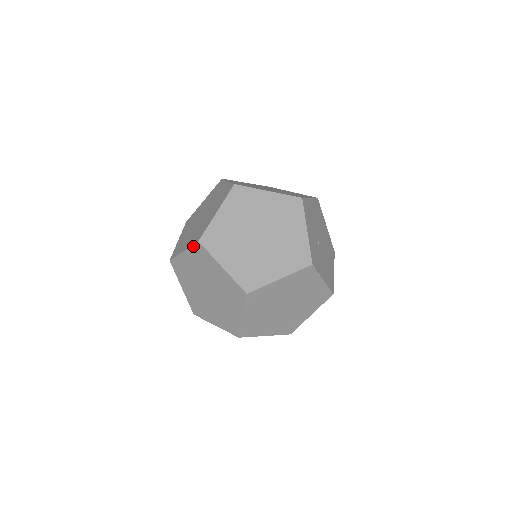
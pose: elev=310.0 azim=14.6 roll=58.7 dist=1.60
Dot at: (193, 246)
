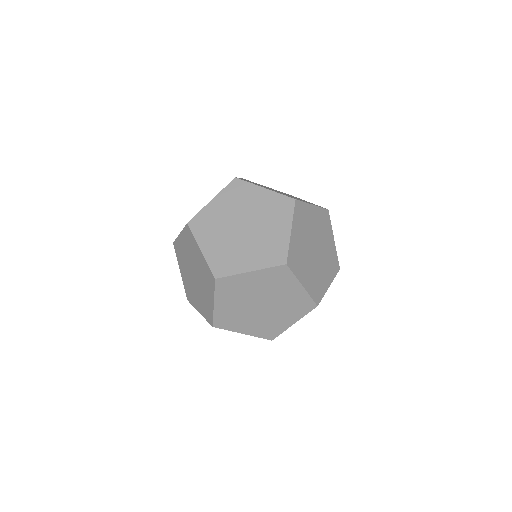
Dot at: (210, 269)
